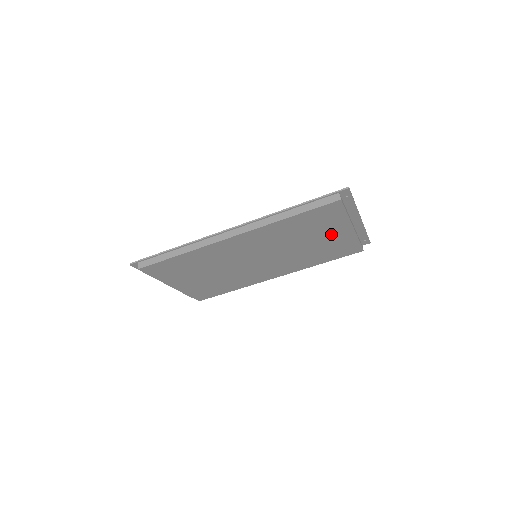
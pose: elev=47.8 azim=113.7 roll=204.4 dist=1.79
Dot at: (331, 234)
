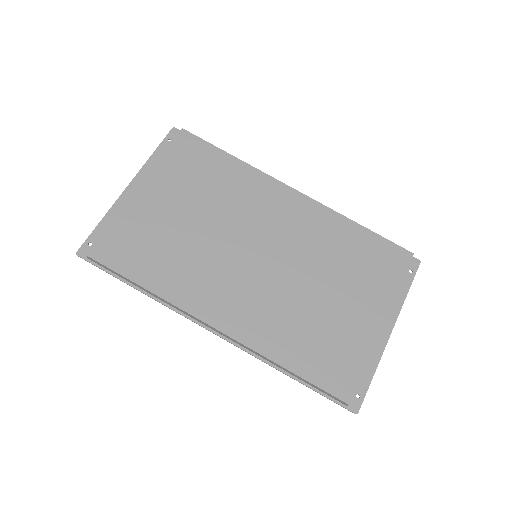
Dot at: (357, 305)
